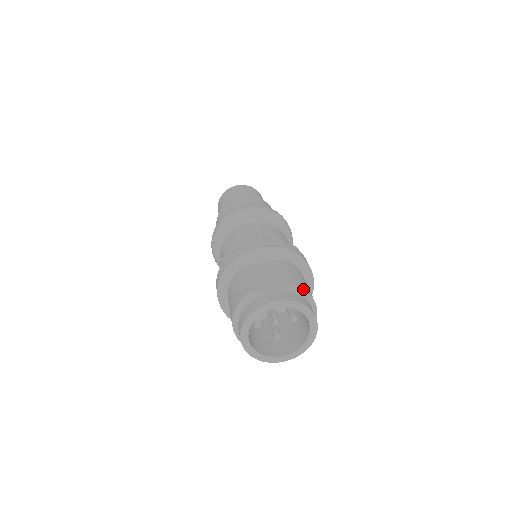
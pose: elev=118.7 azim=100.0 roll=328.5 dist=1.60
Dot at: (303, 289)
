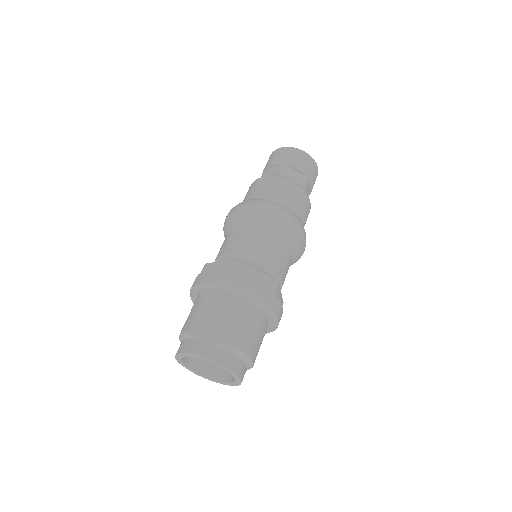
Dot at: (235, 347)
